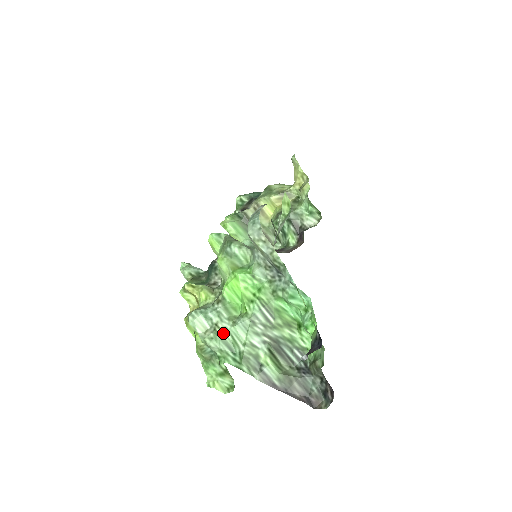
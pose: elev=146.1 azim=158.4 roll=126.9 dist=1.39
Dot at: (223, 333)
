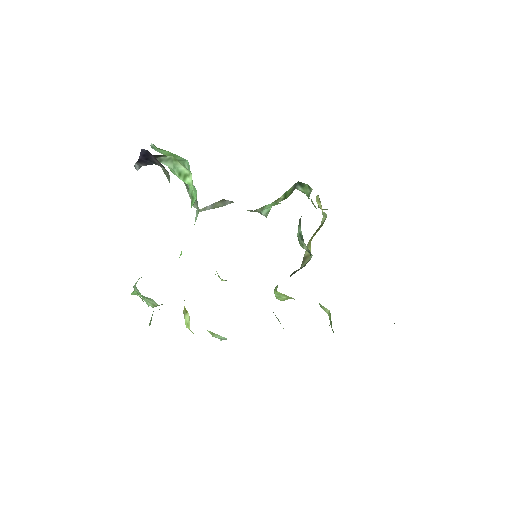
Dot at: occluded
